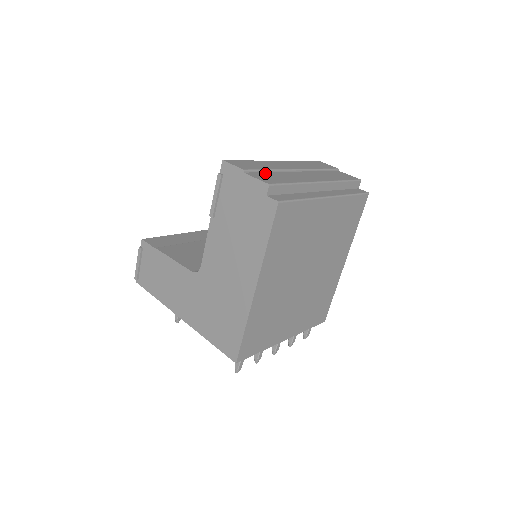
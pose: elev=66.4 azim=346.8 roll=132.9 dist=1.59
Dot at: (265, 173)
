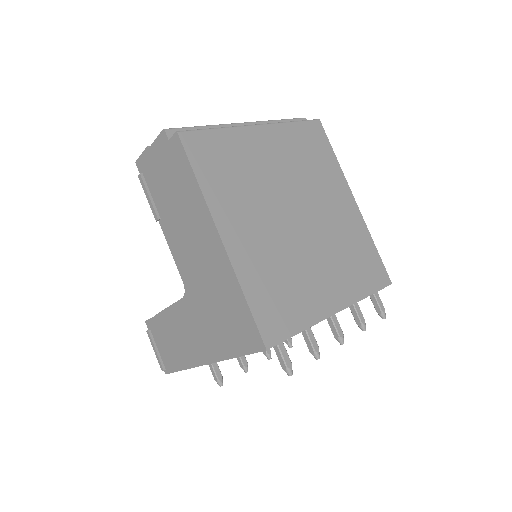
Dot at: occluded
